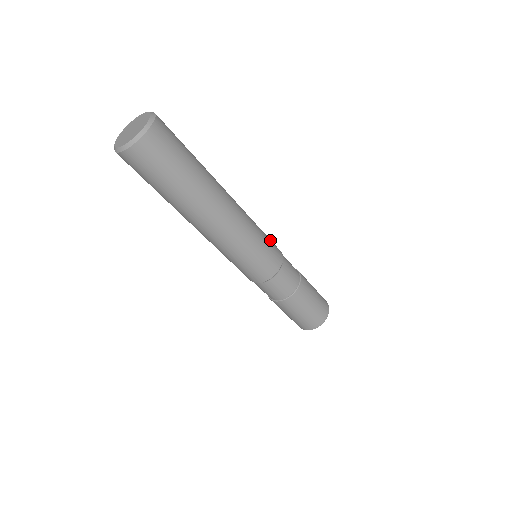
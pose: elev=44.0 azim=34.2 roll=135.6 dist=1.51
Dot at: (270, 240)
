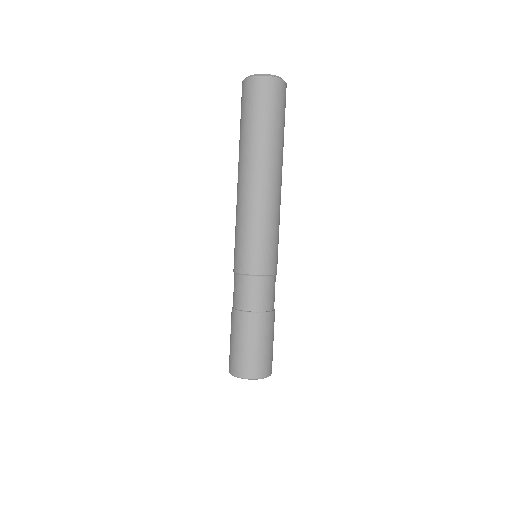
Dot at: occluded
